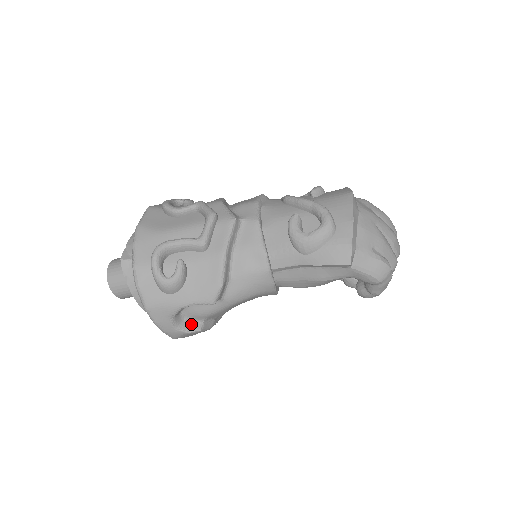
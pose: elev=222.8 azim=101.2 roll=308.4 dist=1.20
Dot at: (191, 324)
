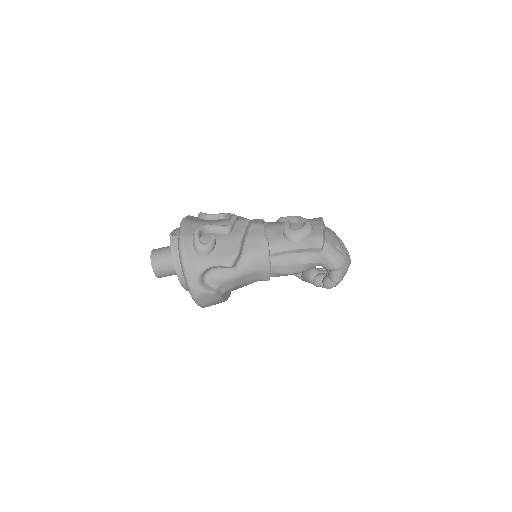
Dot at: (209, 287)
